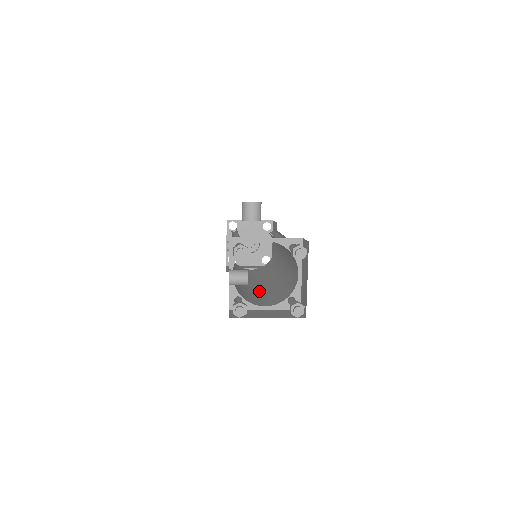
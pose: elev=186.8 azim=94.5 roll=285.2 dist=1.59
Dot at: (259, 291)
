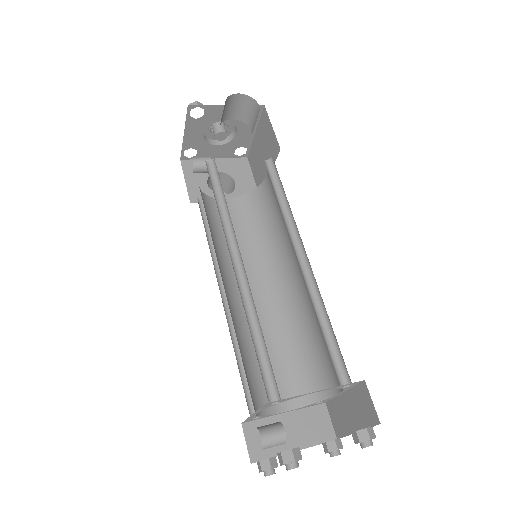
Dot at: (264, 333)
